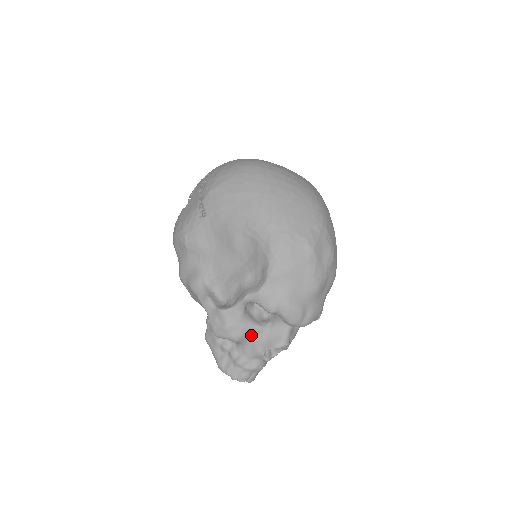
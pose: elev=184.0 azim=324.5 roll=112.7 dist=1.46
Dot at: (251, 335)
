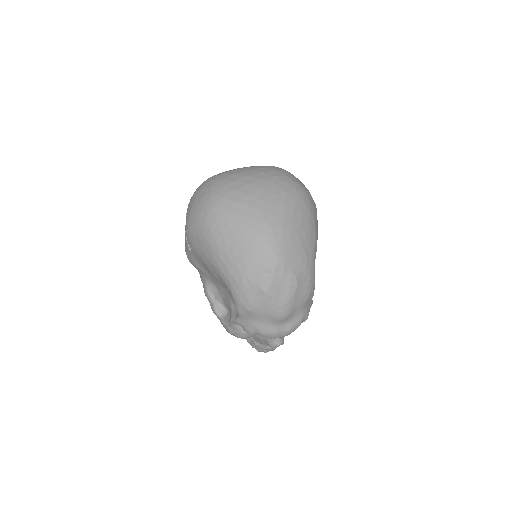
Dot at: (252, 335)
